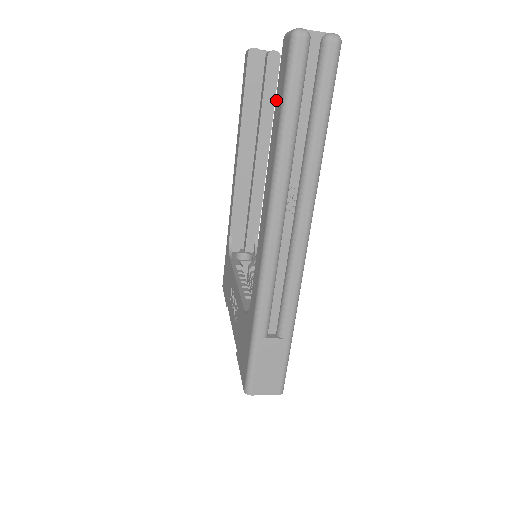
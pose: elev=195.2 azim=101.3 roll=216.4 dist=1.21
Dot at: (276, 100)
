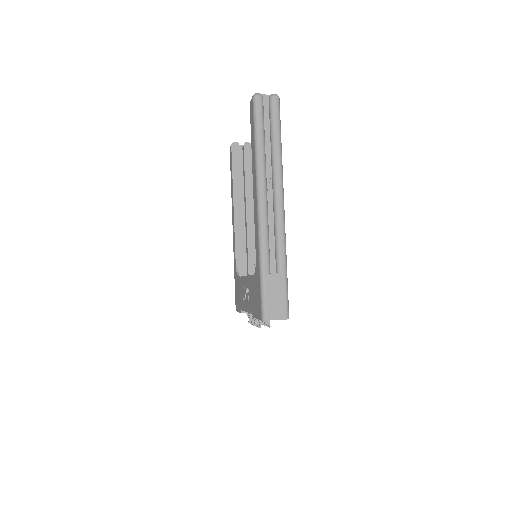
Dot at: (251, 133)
